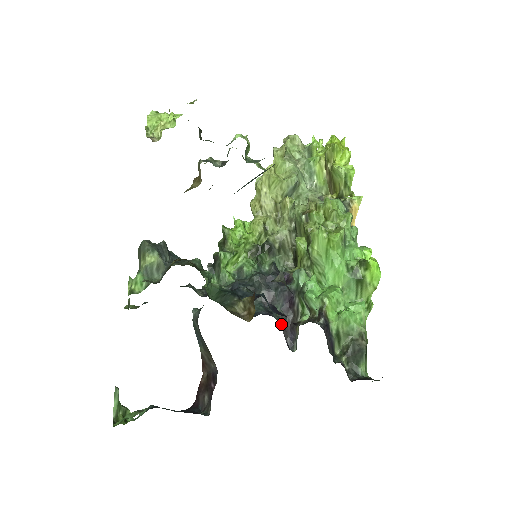
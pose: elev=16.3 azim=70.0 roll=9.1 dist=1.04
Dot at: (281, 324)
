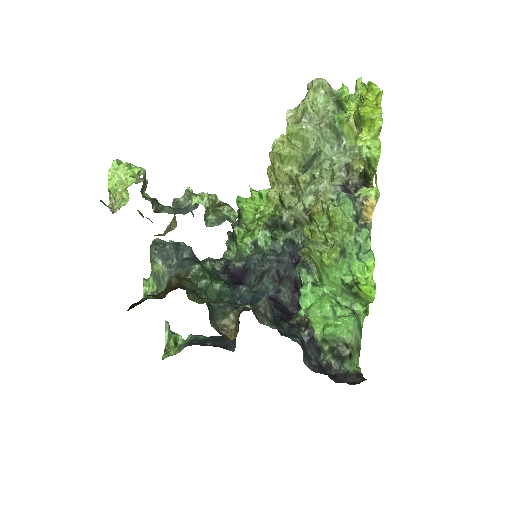
Dot at: (287, 304)
